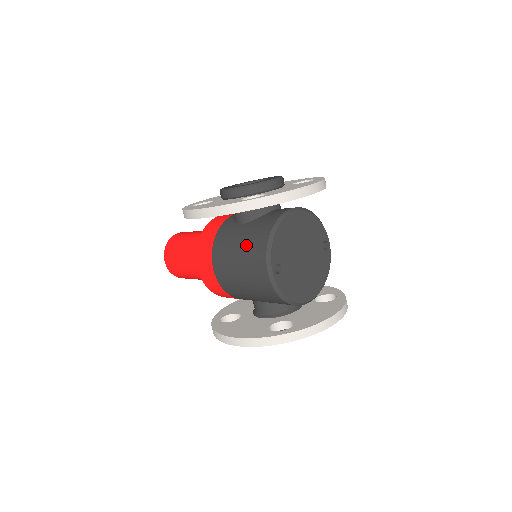
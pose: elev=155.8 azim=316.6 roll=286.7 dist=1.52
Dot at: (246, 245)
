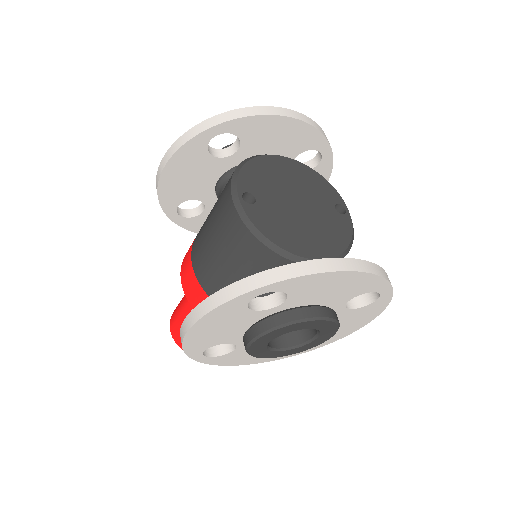
Dot at: (218, 198)
